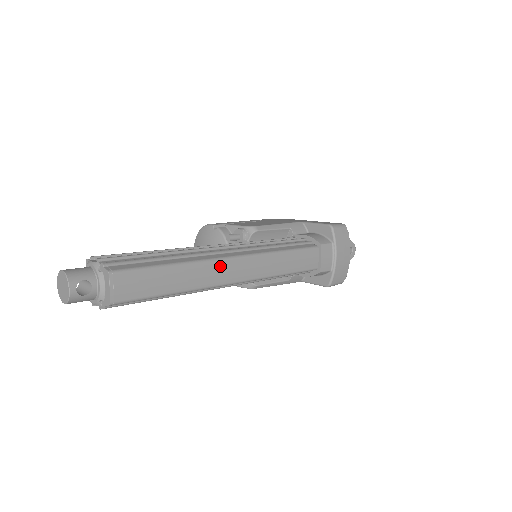
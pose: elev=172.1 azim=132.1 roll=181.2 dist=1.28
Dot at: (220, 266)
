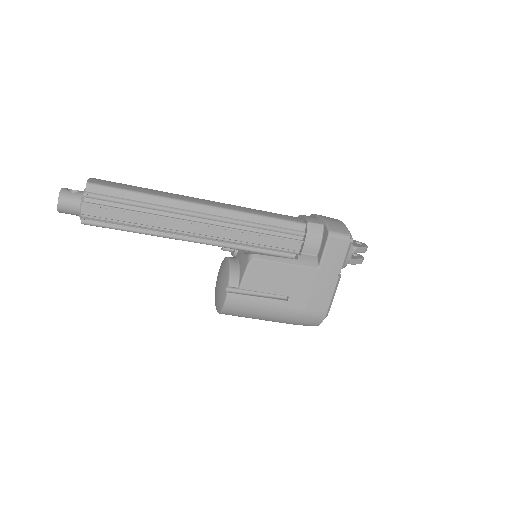
Dot at: (188, 197)
